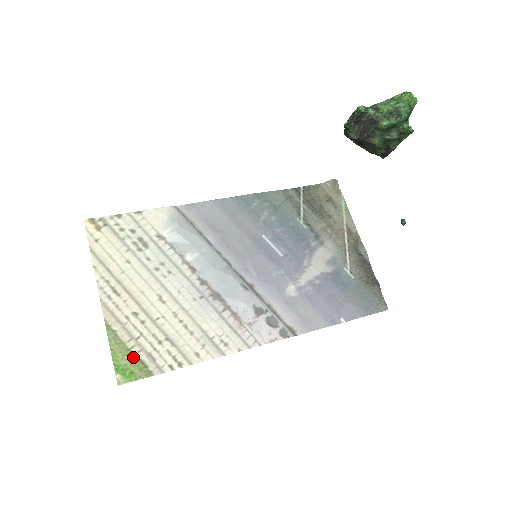
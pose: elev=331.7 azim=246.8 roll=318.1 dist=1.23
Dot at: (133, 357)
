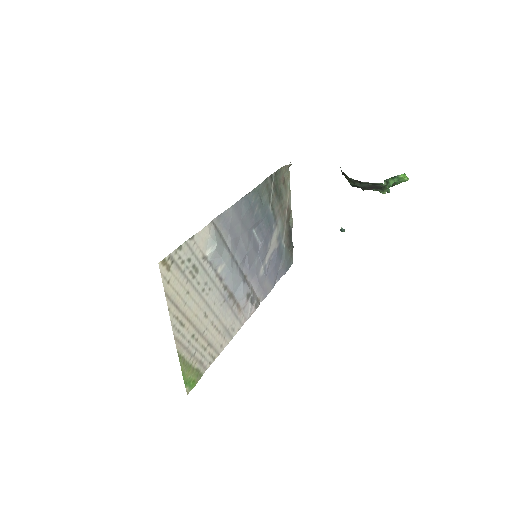
Dot at: (193, 370)
